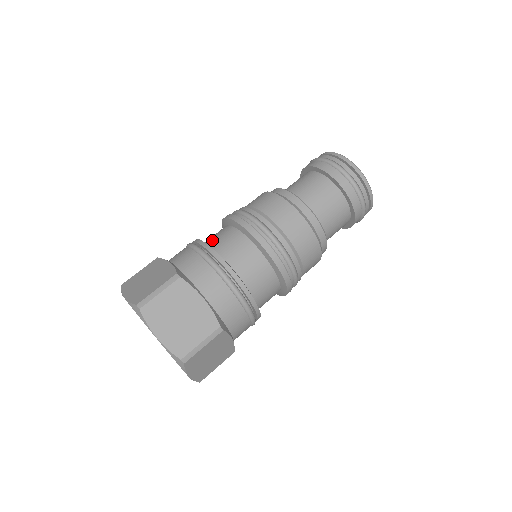
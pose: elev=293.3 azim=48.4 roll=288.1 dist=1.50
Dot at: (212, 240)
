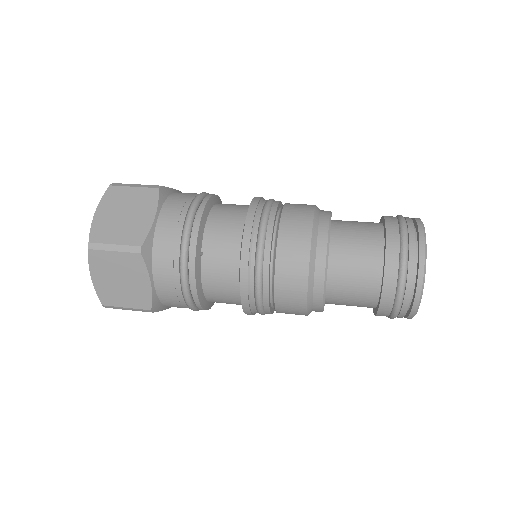
Dot at: occluded
